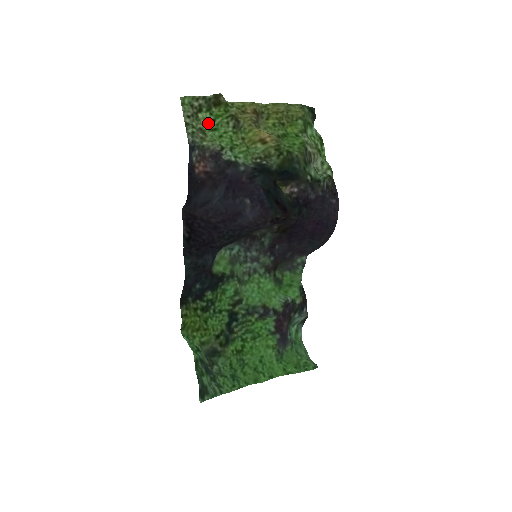
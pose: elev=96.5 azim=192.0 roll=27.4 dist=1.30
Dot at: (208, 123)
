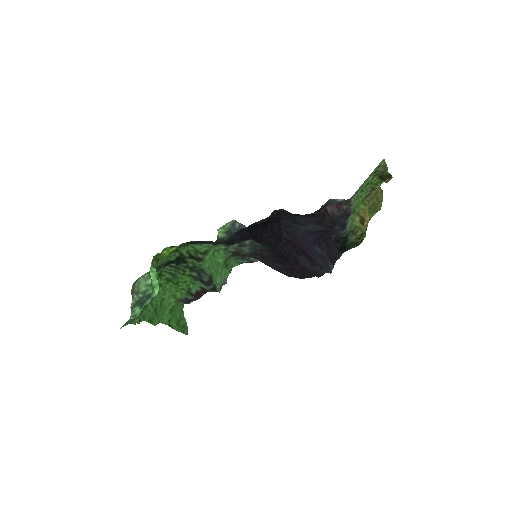
Dot at: (366, 184)
